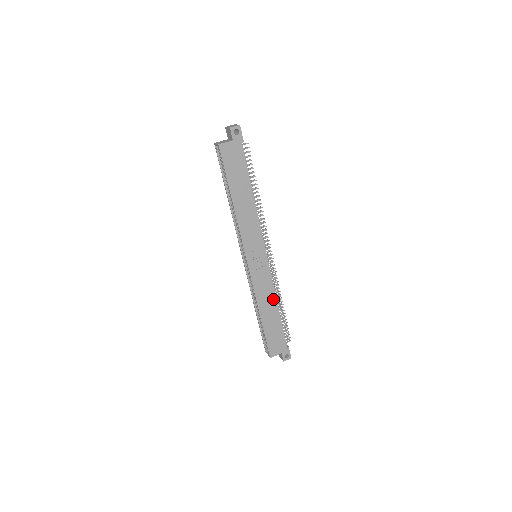
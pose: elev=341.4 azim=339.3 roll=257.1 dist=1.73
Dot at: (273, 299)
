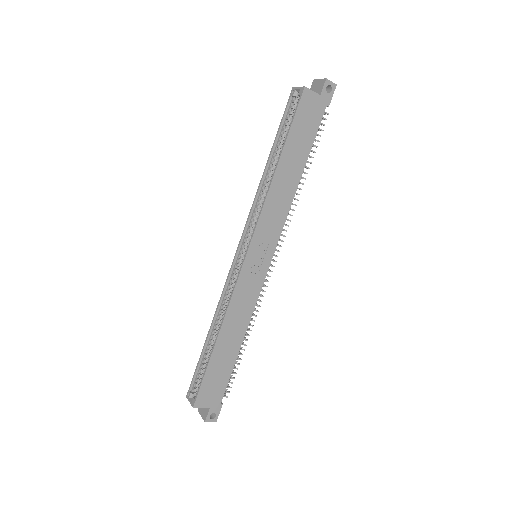
Dot at: (244, 325)
